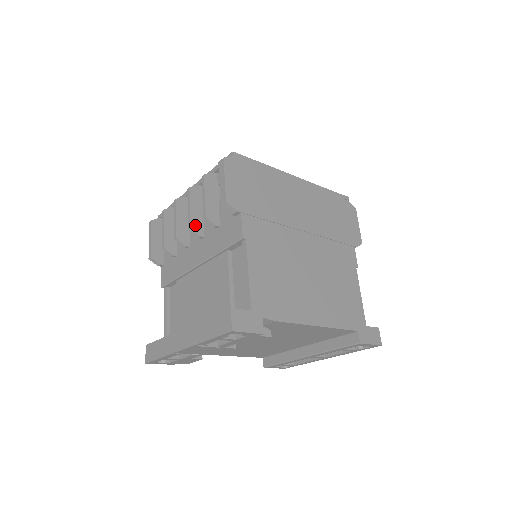
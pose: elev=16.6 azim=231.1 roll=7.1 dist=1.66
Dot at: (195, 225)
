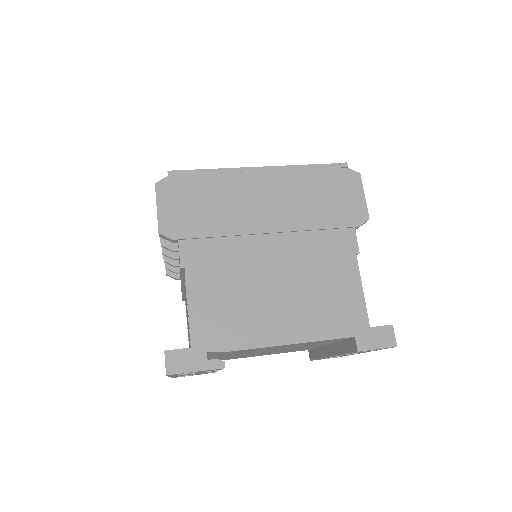
Dot at: occluded
